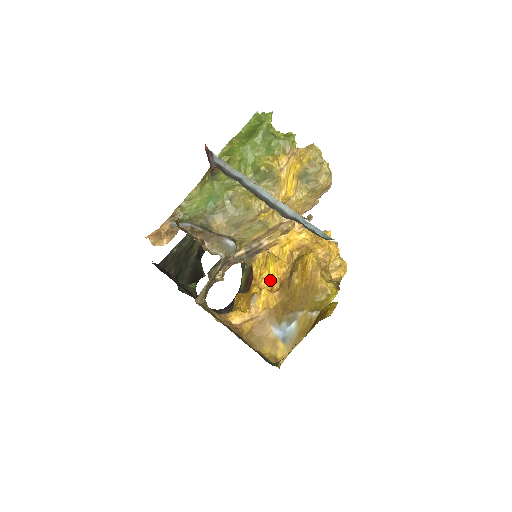
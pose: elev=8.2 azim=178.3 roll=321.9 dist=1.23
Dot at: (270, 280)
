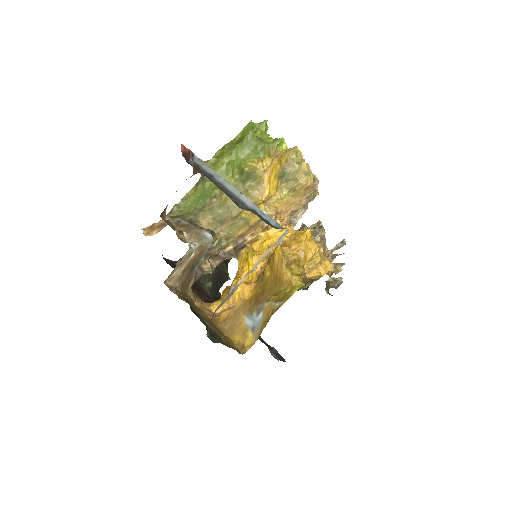
Dot at: occluded
